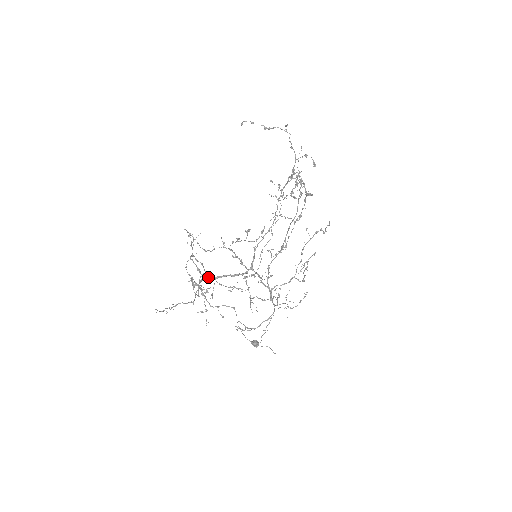
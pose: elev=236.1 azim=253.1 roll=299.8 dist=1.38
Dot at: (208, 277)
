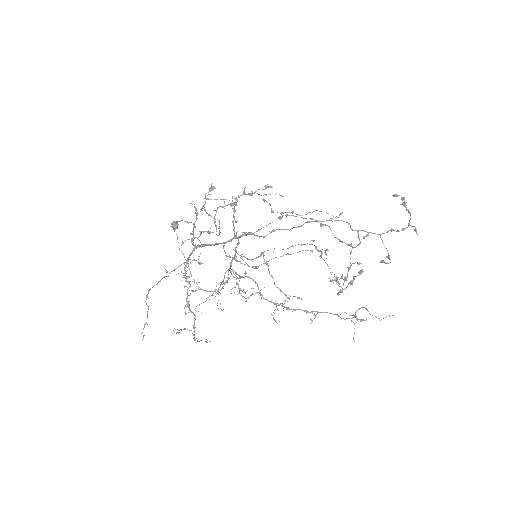
Dot at: (197, 247)
